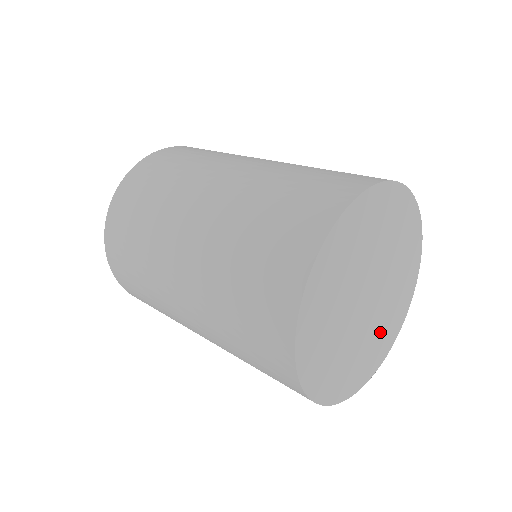
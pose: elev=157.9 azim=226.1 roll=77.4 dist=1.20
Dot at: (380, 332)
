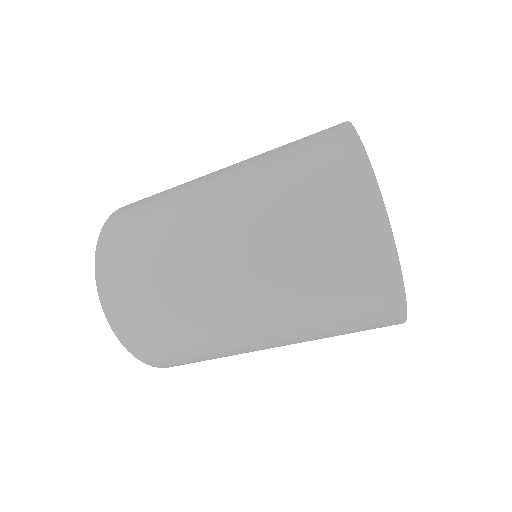
Dot at: (392, 278)
